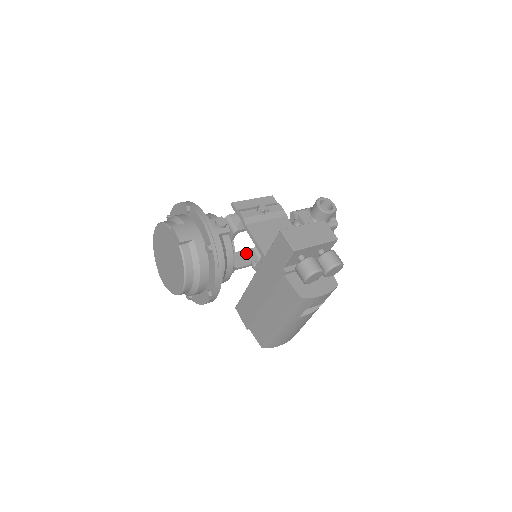
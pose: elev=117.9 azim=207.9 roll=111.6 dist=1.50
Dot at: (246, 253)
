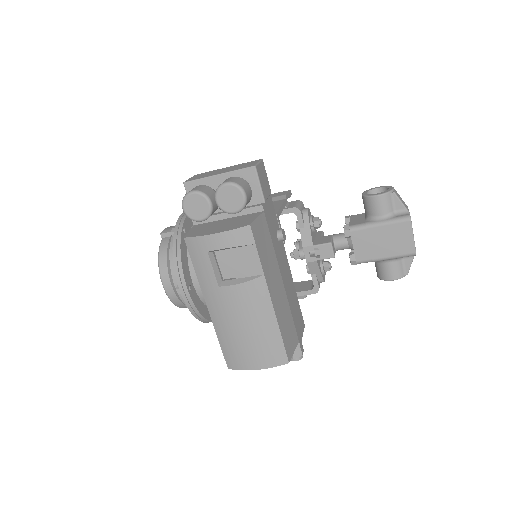
Dot at: (300, 284)
